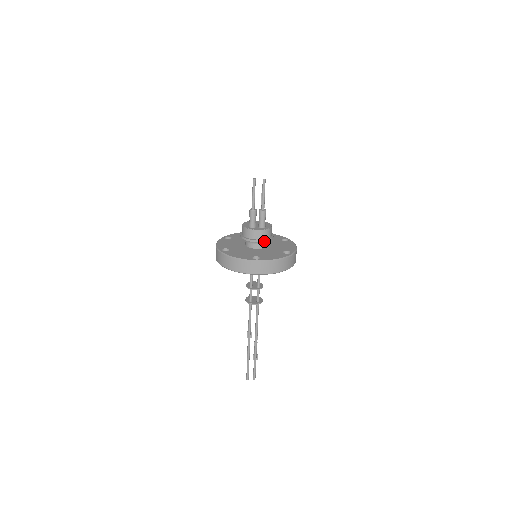
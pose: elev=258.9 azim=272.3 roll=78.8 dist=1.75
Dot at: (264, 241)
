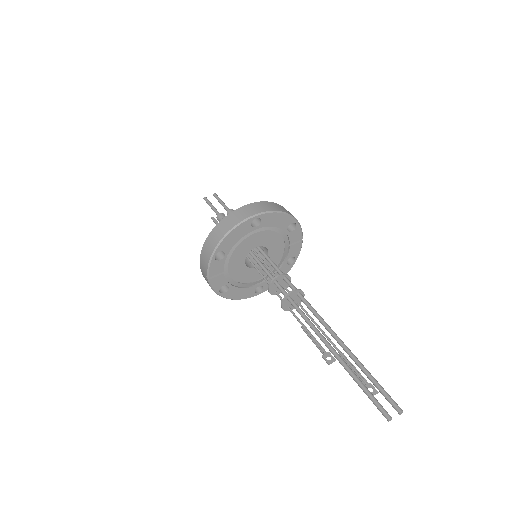
Dot at: occluded
